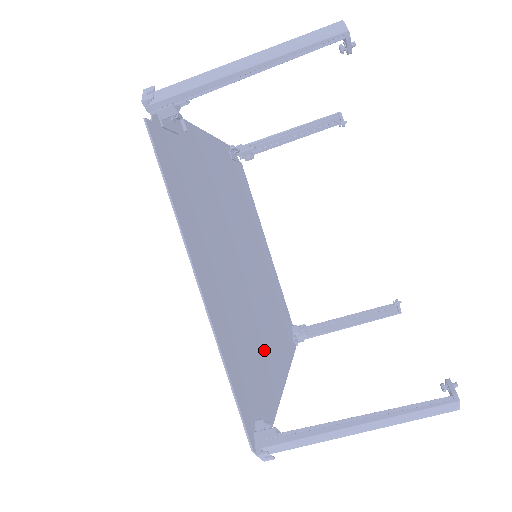
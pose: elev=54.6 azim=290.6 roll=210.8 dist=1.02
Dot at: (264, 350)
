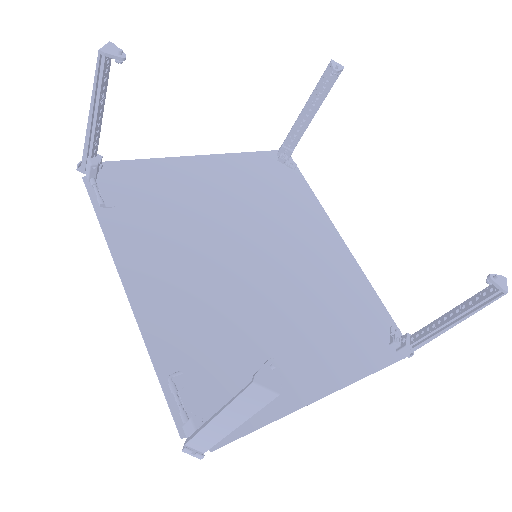
Dot at: (328, 275)
